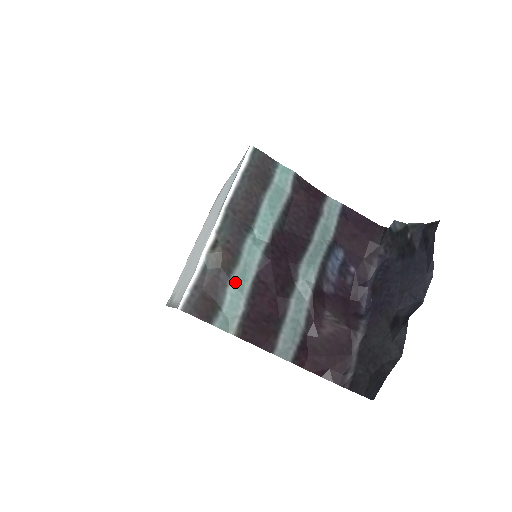
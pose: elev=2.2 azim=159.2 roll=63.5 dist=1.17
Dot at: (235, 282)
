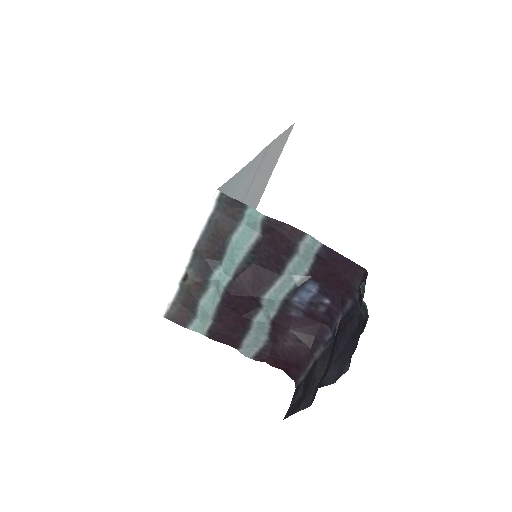
Dot at: (203, 304)
